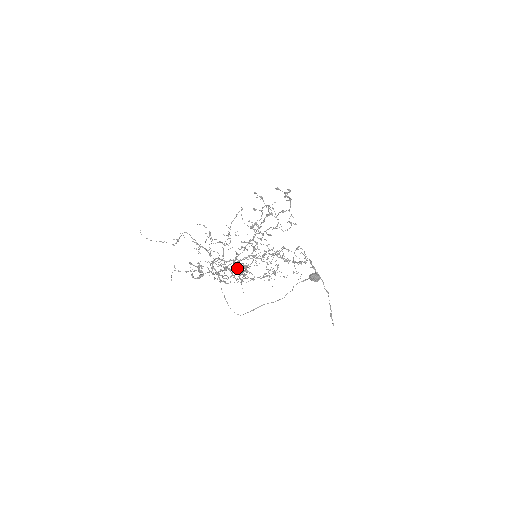
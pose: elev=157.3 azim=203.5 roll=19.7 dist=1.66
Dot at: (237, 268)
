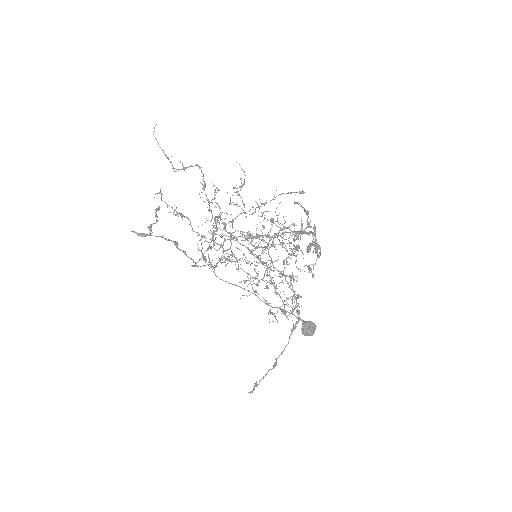
Dot at: (230, 246)
